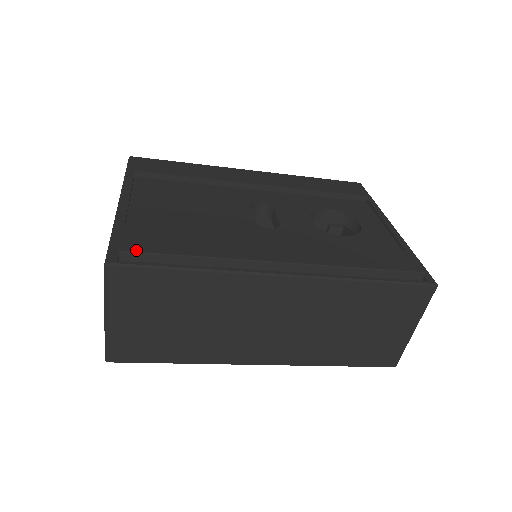
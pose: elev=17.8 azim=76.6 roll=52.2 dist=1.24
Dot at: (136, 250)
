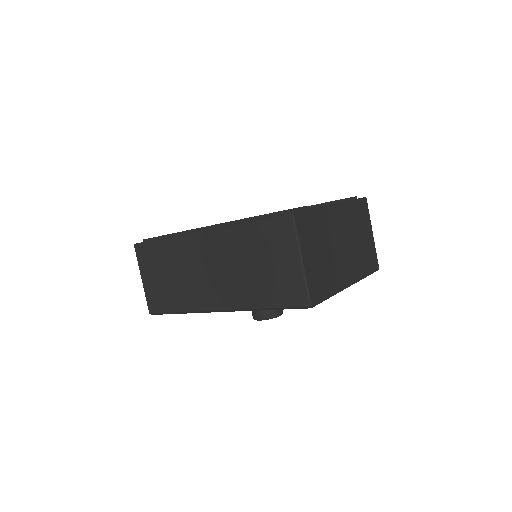
Dot at: (150, 238)
